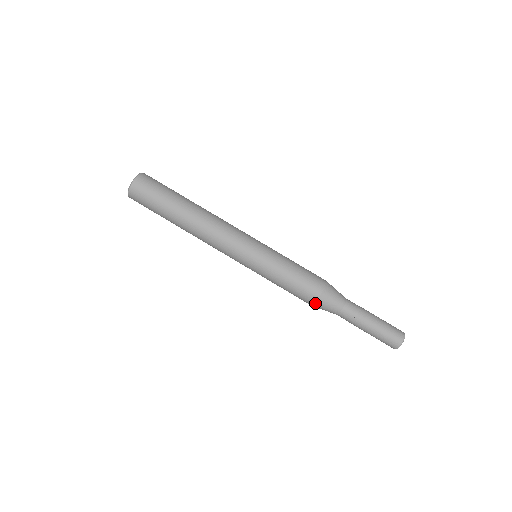
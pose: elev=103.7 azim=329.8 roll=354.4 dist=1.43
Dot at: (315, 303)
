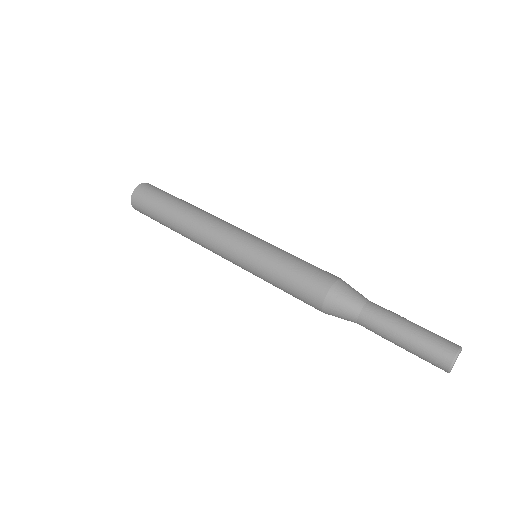
Dot at: (328, 293)
